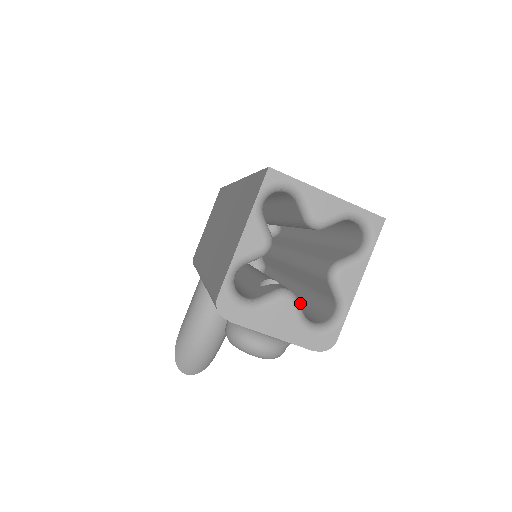
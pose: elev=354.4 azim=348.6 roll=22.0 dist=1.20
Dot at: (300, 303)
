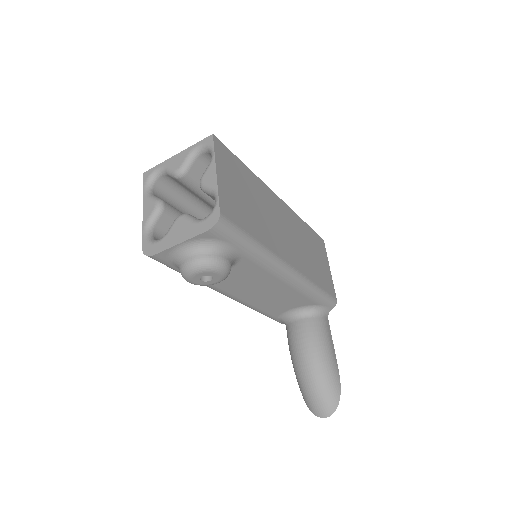
Dot at: occluded
